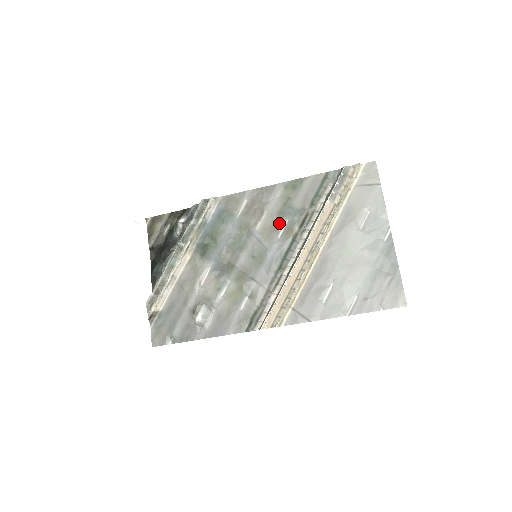
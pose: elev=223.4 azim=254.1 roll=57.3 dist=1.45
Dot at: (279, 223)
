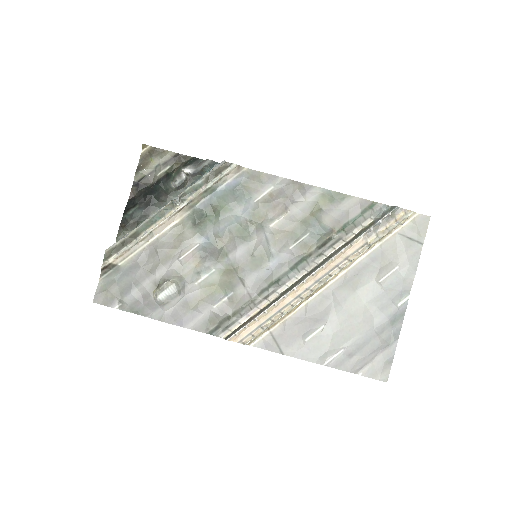
Dot at: (298, 232)
